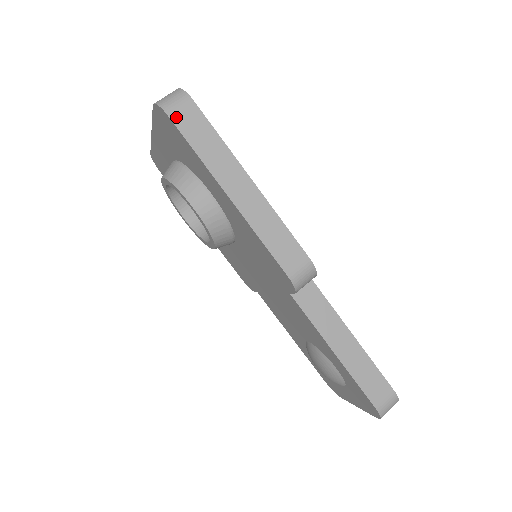
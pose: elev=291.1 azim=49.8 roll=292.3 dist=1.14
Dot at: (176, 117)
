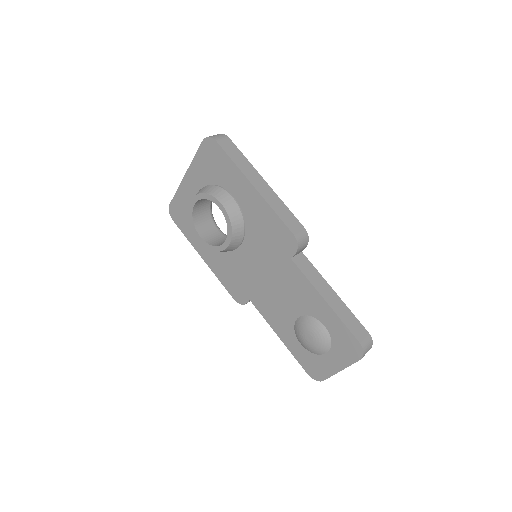
Dot at: (220, 143)
